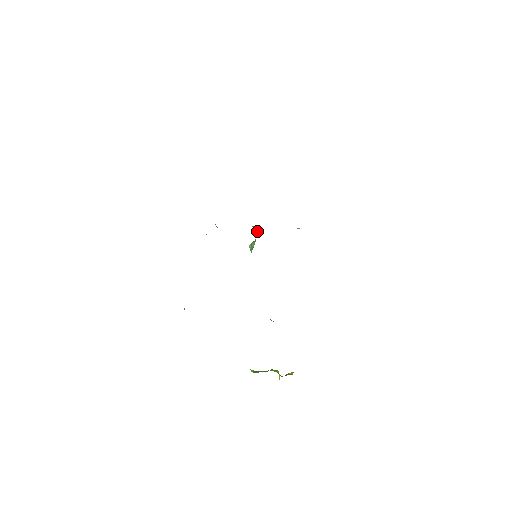
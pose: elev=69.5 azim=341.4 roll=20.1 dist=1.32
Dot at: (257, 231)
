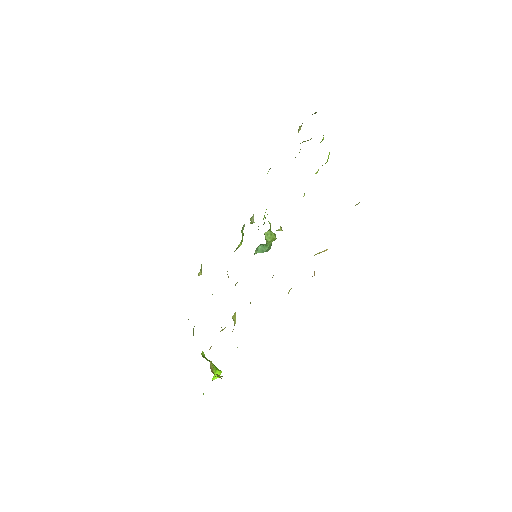
Dot at: (273, 238)
